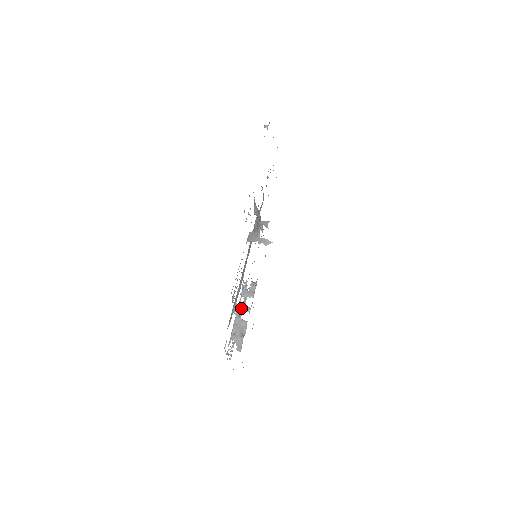
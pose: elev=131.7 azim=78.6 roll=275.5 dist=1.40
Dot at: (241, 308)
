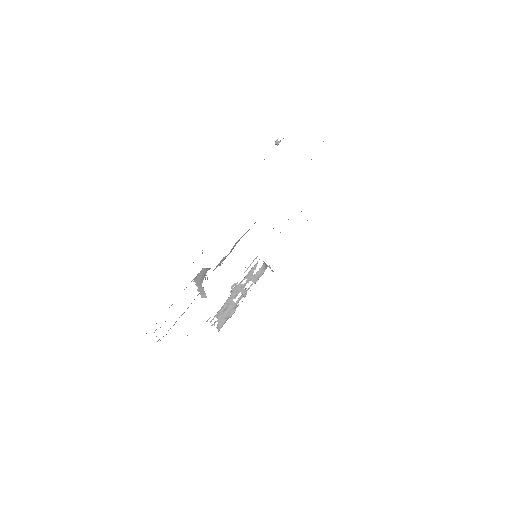
Dot at: (239, 290)
